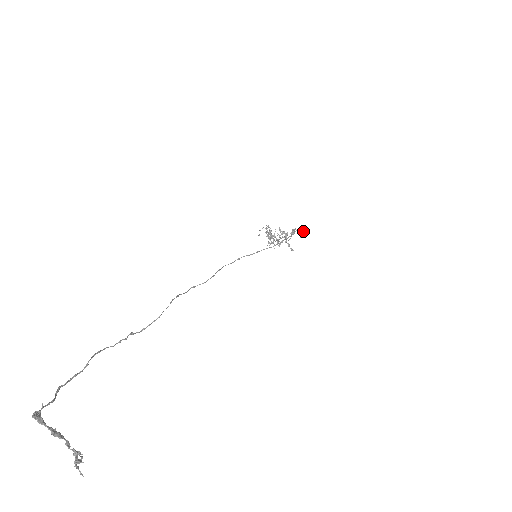
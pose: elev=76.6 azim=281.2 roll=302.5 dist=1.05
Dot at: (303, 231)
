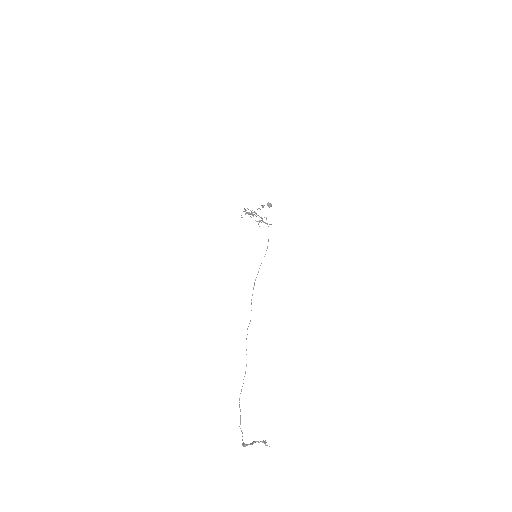
Dot at: (269, 204)
